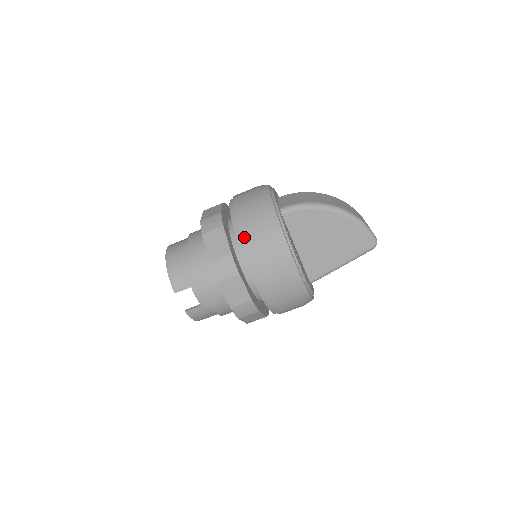
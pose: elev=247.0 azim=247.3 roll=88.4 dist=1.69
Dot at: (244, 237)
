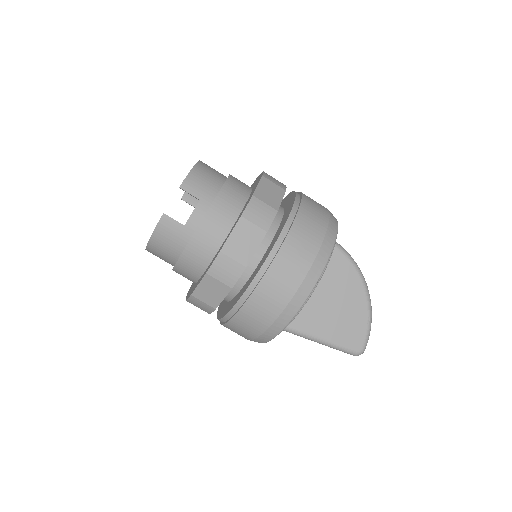
Dot at: (301, 212)
